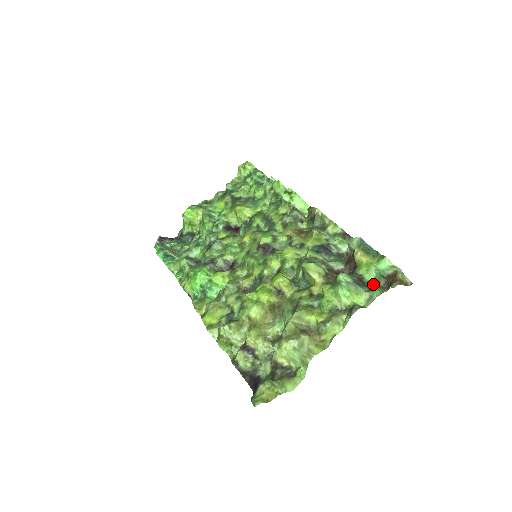
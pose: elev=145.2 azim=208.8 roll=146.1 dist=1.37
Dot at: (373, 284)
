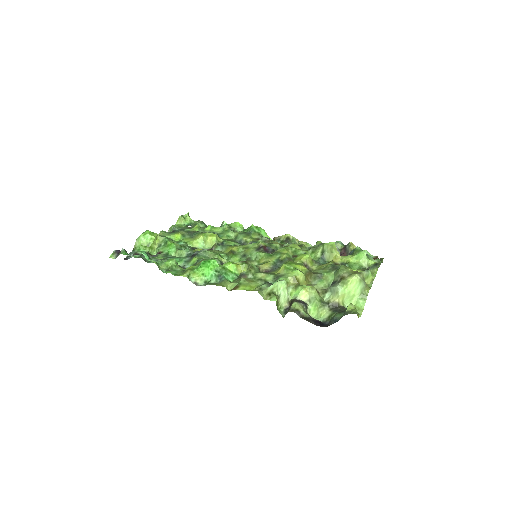
Dot at: occluded
